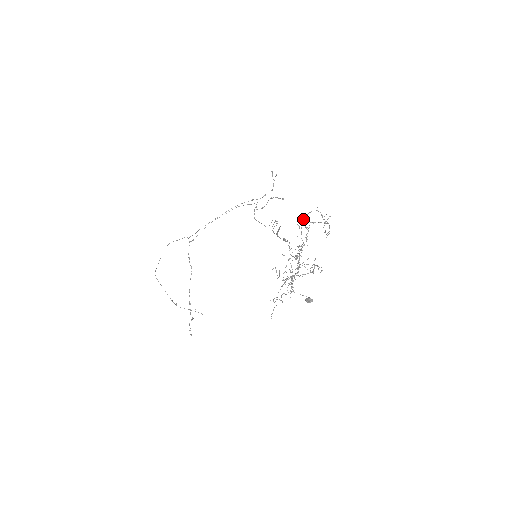
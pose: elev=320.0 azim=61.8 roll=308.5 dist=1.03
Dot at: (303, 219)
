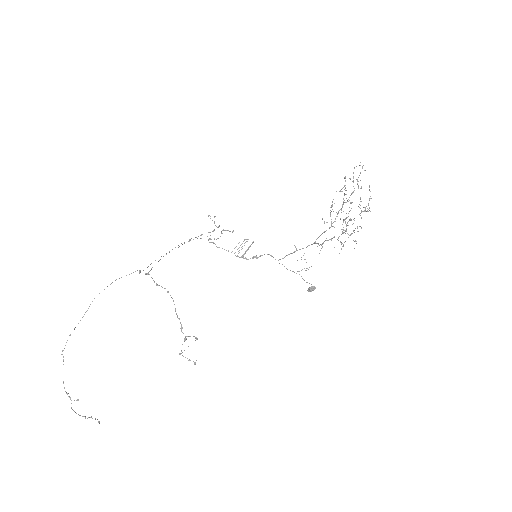
Dot at: (344, 178)
